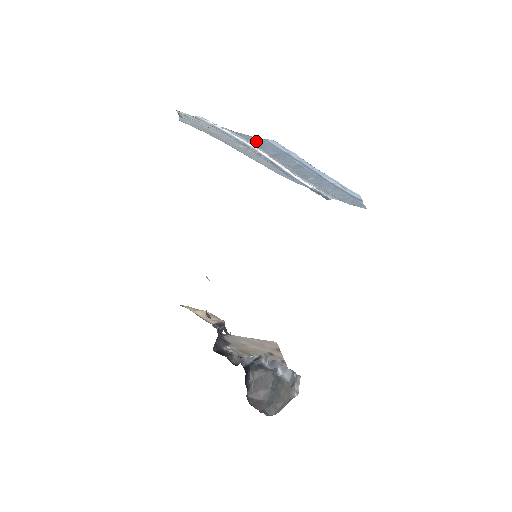
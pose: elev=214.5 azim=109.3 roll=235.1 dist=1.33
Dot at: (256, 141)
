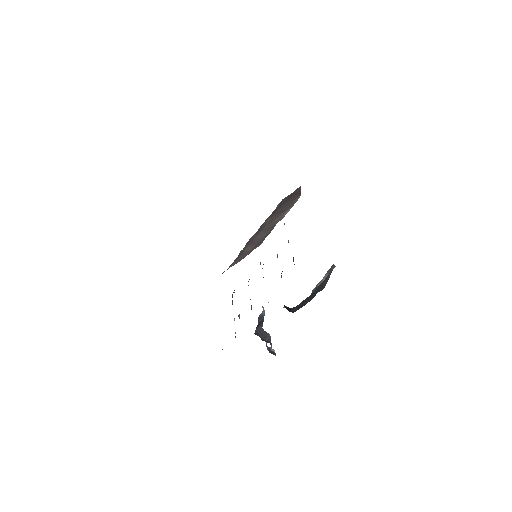
Dot at: occluded
